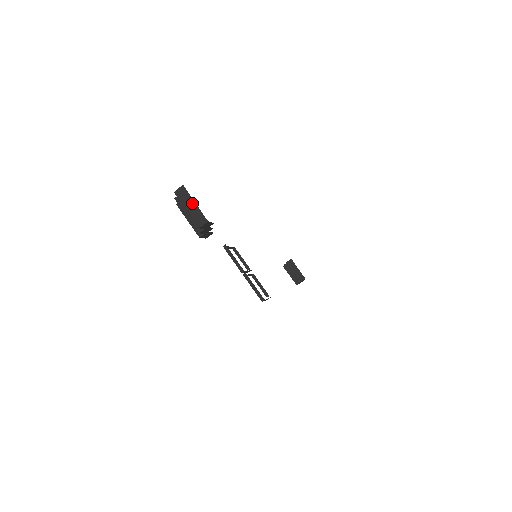
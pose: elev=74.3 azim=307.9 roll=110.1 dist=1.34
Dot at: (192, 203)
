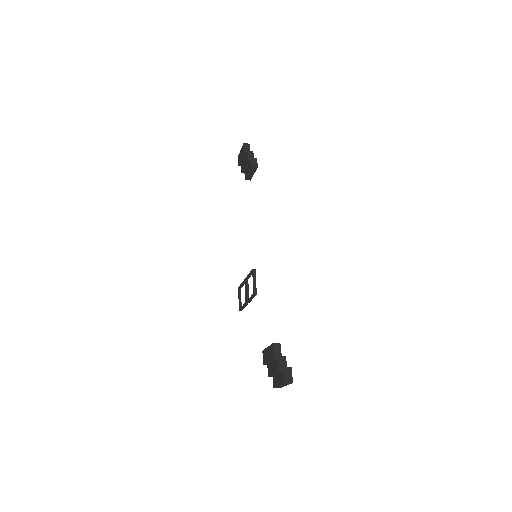
Dot at: (285, 385)
